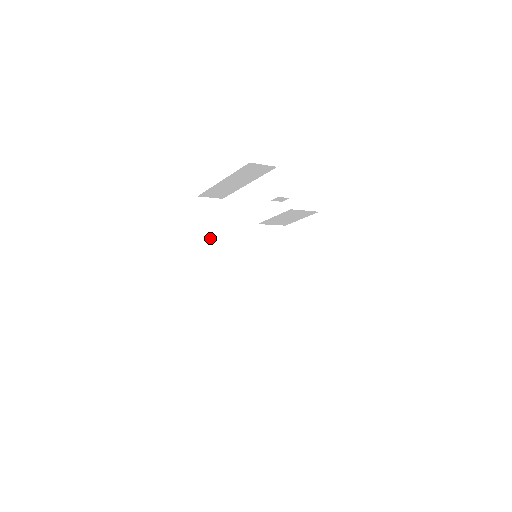
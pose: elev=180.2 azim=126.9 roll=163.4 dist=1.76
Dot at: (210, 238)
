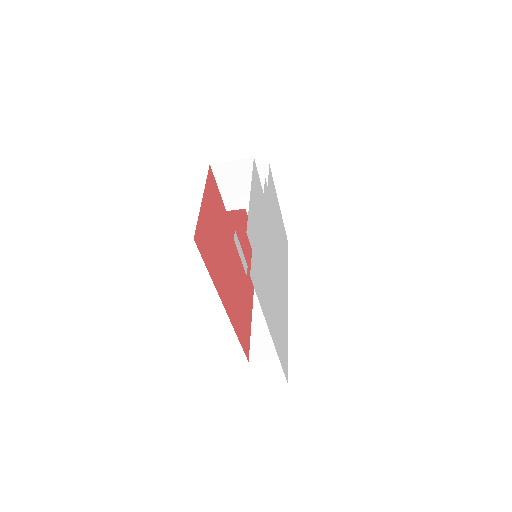
Dot at: occluded
